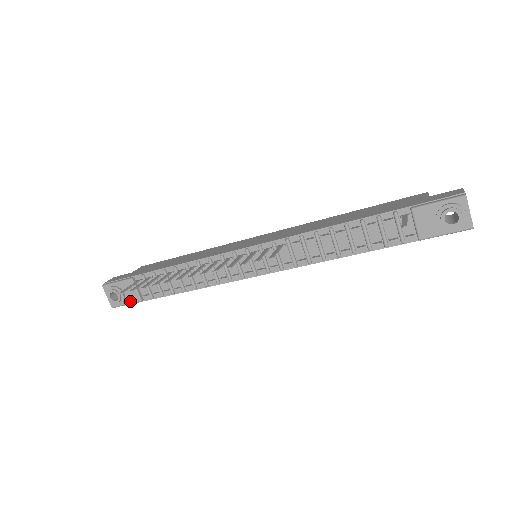
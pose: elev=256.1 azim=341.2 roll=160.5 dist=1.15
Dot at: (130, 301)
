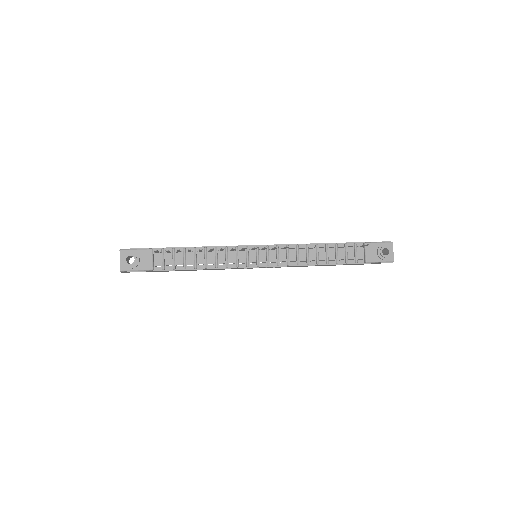
Dot at: (142, 268)
